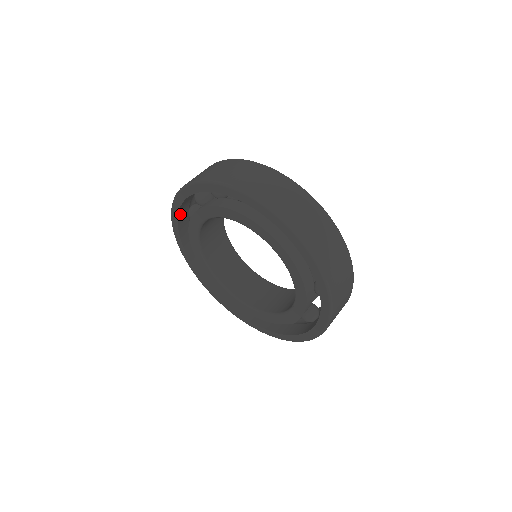
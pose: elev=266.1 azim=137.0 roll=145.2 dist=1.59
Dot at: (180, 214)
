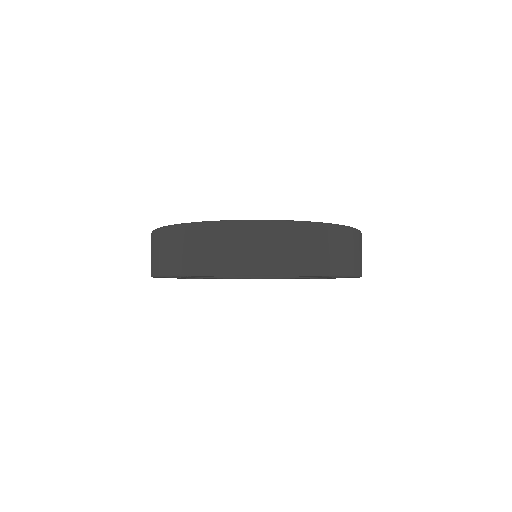
Dot at: occluded
